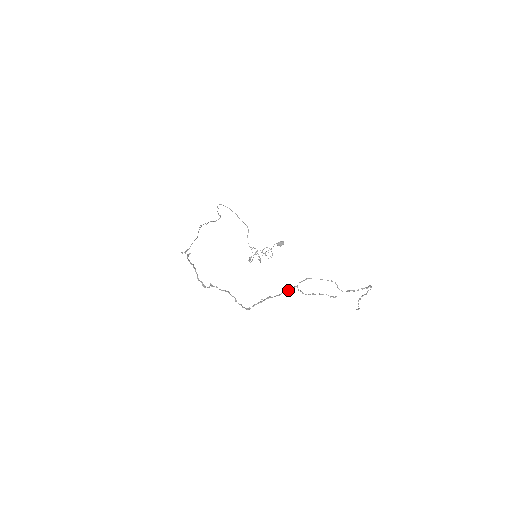
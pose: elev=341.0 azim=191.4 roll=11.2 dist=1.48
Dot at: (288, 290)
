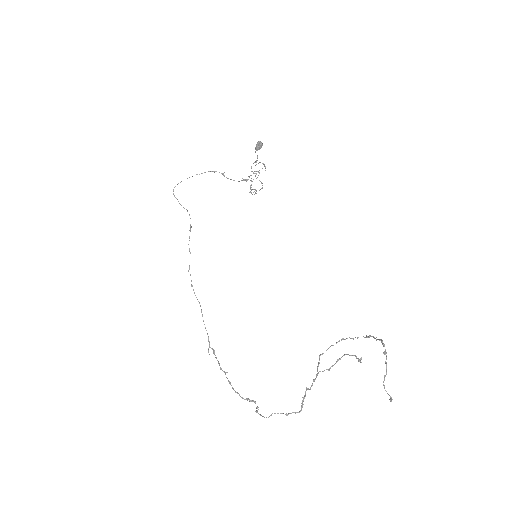
Dot at: occluded
